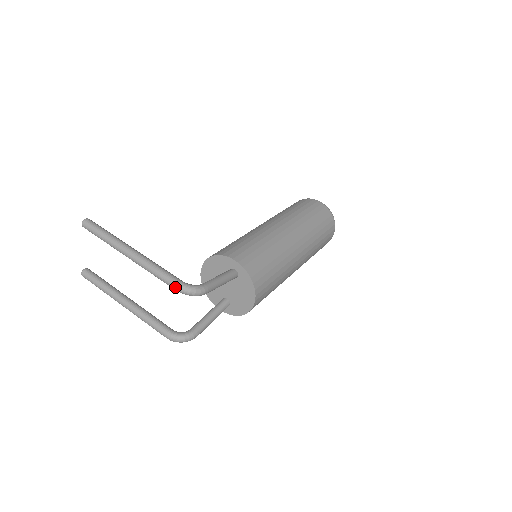
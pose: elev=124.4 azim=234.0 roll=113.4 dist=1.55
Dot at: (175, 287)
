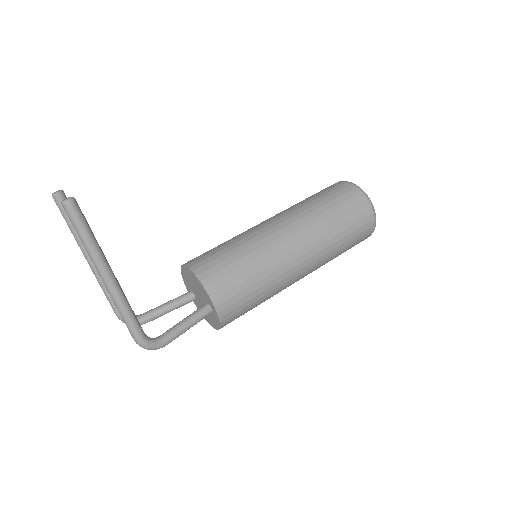
Dot at: (134, 340)
